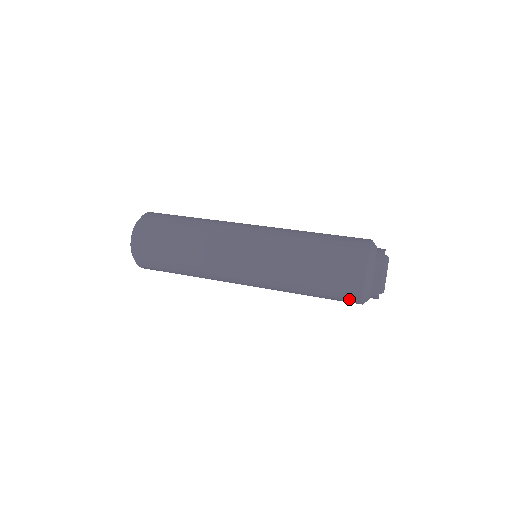
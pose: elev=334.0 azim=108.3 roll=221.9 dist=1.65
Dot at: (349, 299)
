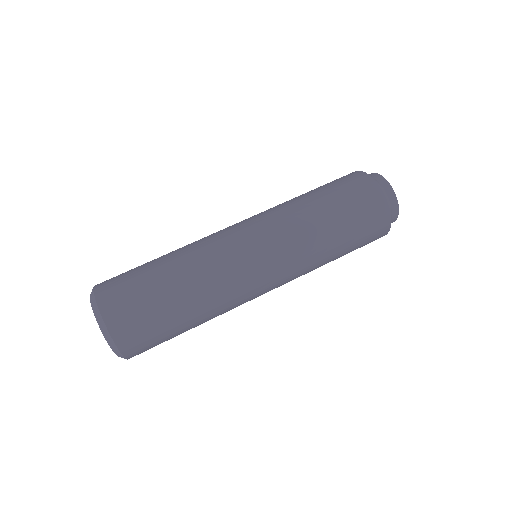
Dot at: occluded
